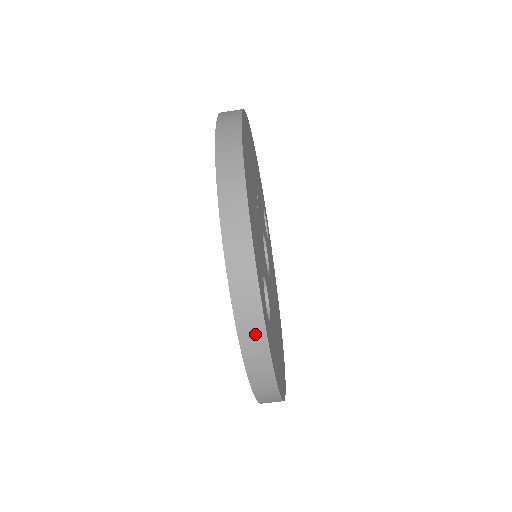
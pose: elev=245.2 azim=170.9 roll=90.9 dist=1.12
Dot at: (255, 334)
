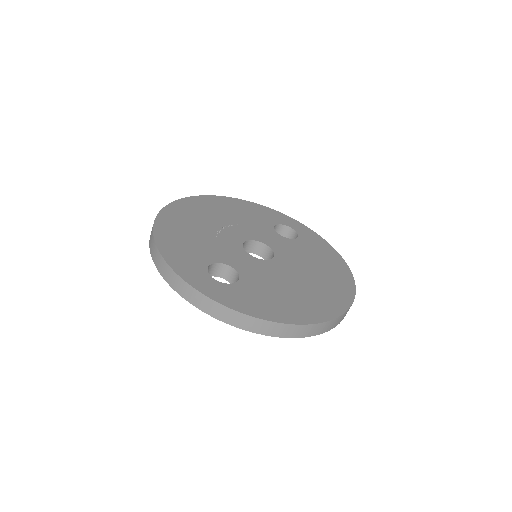
Dot at: (193, 294)
